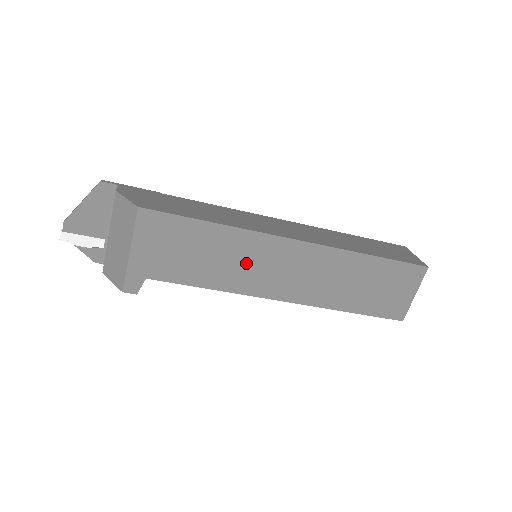
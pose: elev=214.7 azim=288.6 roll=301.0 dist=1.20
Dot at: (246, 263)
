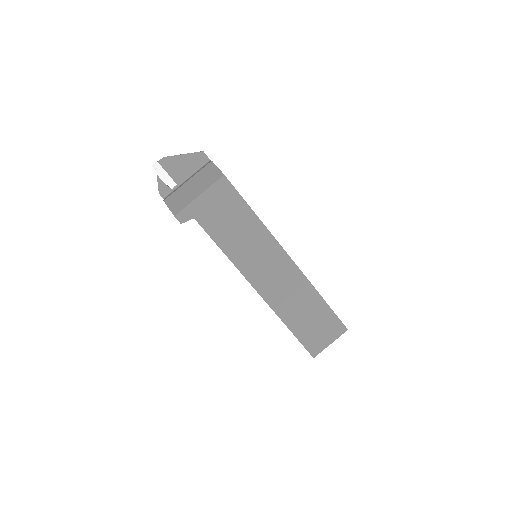
Dot at: (254, 251)
